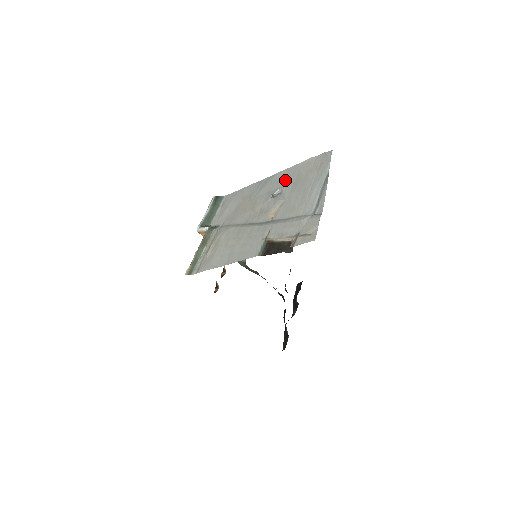
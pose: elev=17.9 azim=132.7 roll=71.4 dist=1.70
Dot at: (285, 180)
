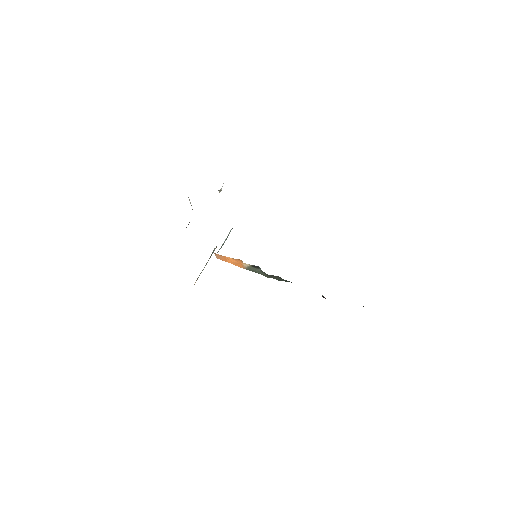
Dot at: occluded
